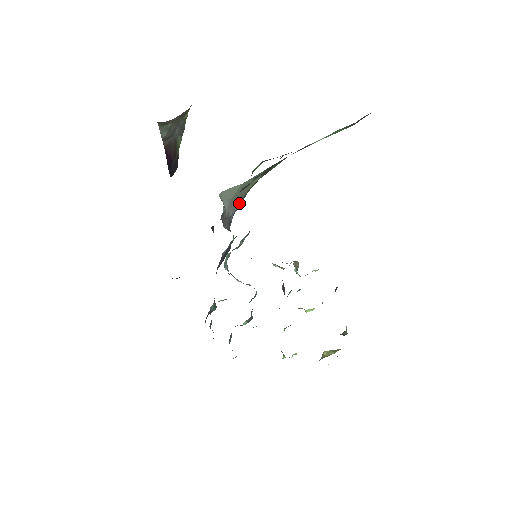
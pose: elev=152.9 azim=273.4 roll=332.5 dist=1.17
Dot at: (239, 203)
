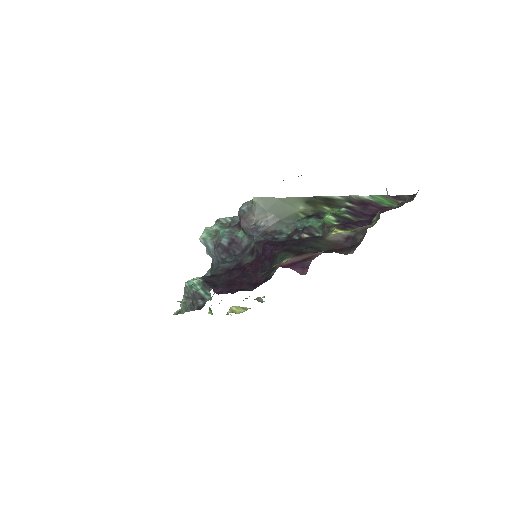
Dot at: (281, 224)
